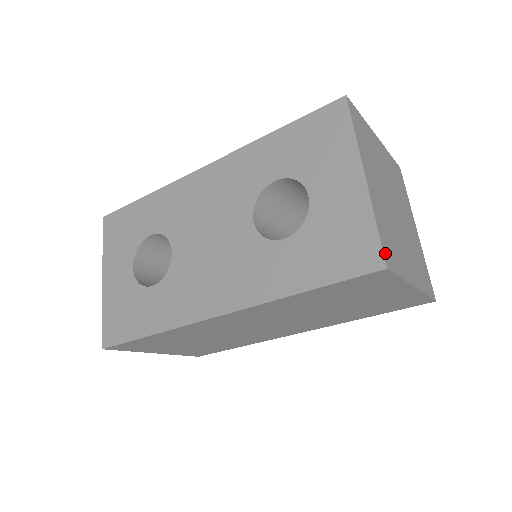
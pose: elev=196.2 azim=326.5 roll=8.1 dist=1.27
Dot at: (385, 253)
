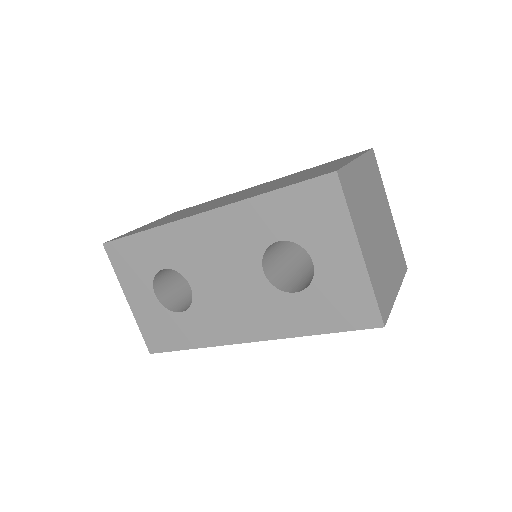
Dot at: (382, 312)
